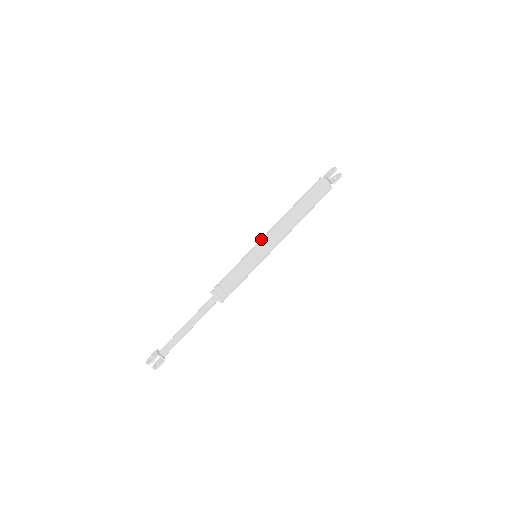
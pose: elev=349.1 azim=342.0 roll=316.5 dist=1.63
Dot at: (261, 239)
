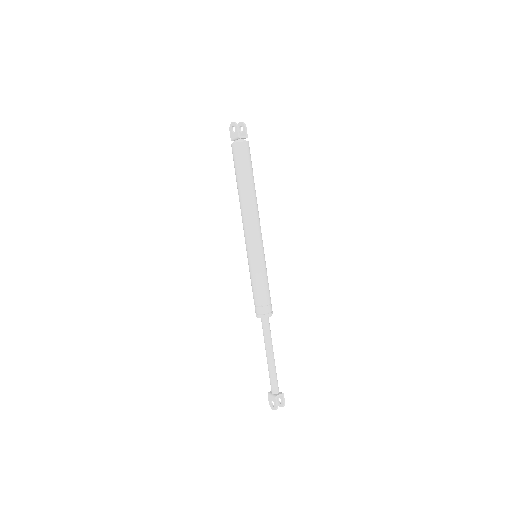
Dot at: (246, 241)
